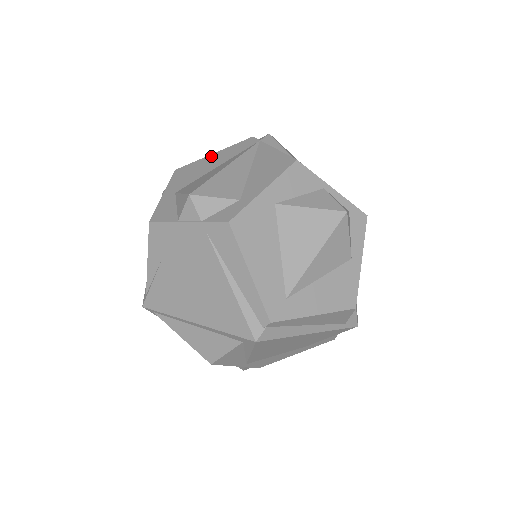
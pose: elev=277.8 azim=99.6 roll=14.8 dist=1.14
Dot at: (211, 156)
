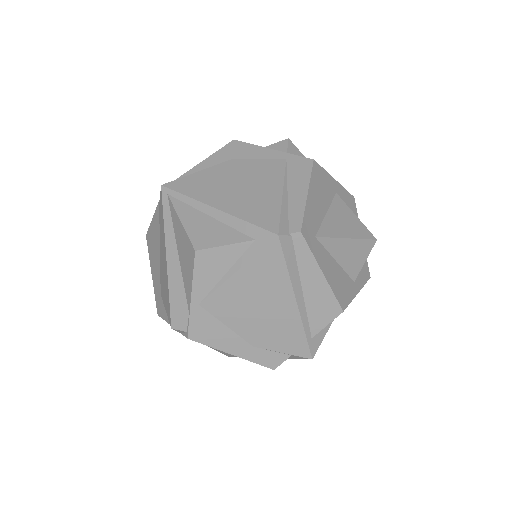
Dot at: occluded
